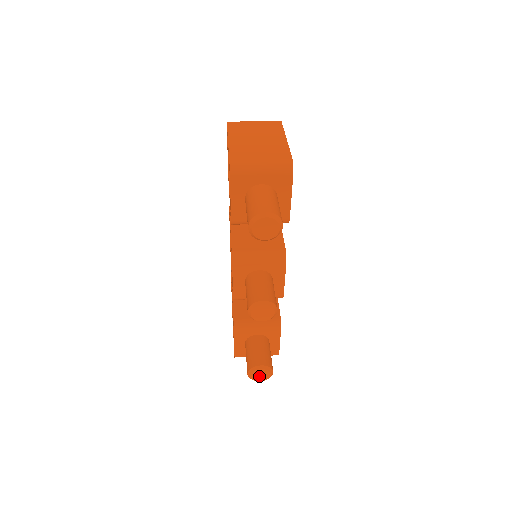
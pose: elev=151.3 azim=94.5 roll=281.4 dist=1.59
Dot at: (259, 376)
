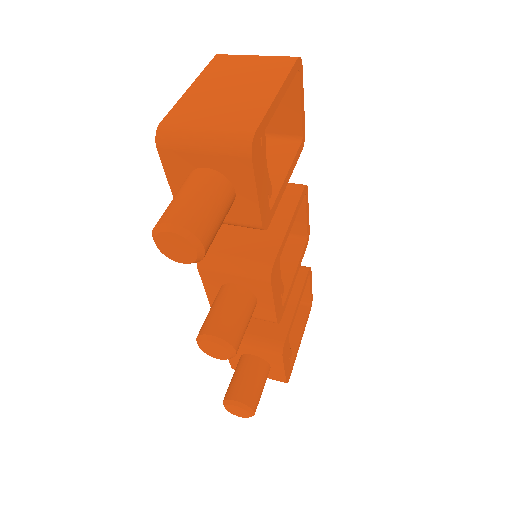
Dot at: (236, 411)
